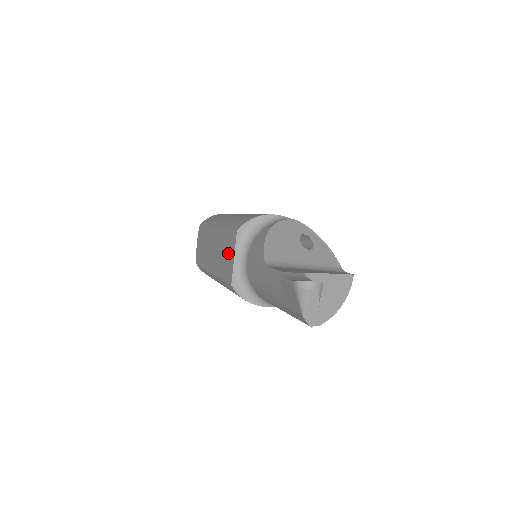
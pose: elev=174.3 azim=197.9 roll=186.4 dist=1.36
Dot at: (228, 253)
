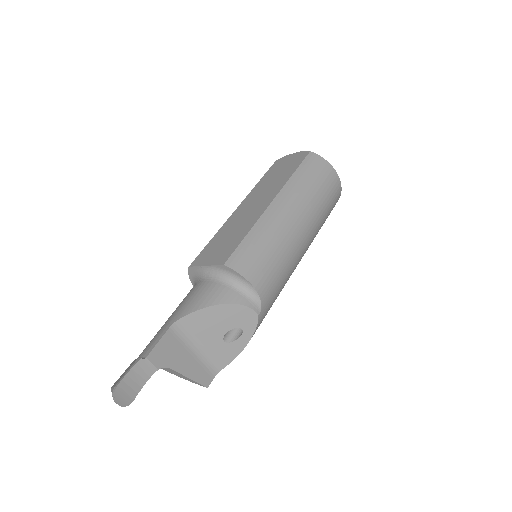
Dot at: (220, 249)
